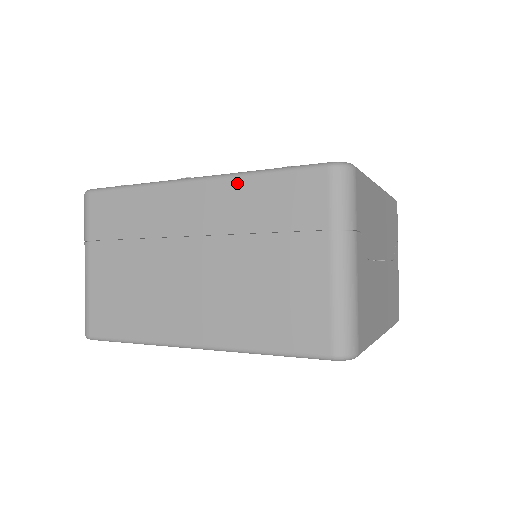
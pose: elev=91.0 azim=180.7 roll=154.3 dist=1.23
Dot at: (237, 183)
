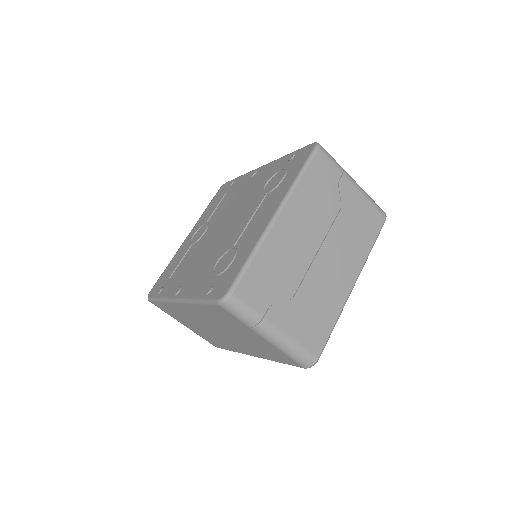
Dot at: (194, 306)
